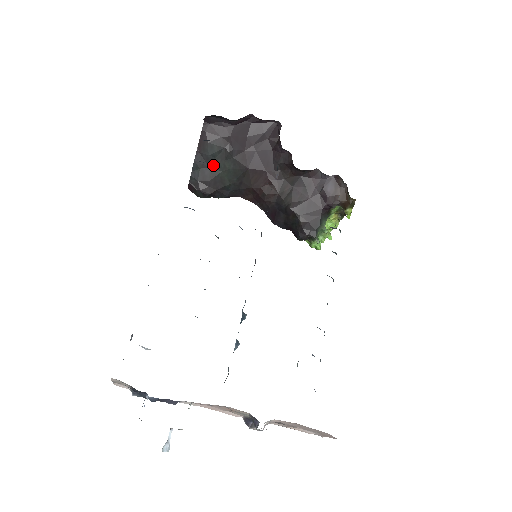
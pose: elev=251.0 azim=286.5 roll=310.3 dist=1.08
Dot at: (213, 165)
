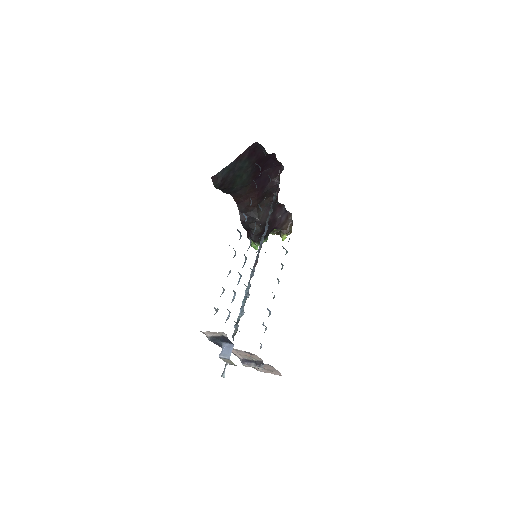
Dot at: (237, 172)
